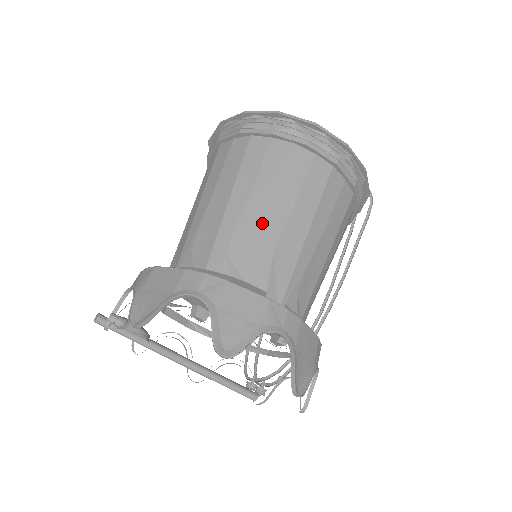
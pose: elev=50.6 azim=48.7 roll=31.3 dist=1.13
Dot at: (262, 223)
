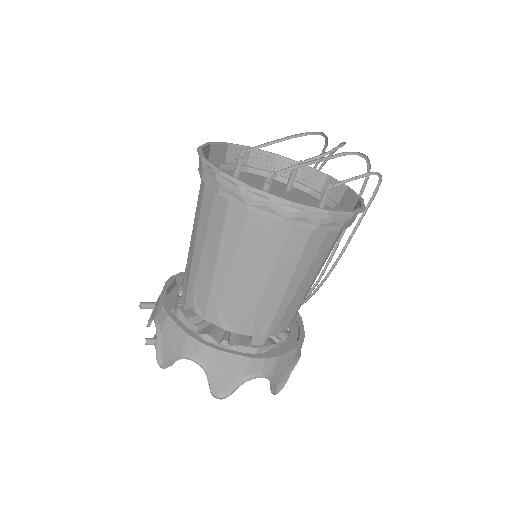
Dot at: (244, 291)
